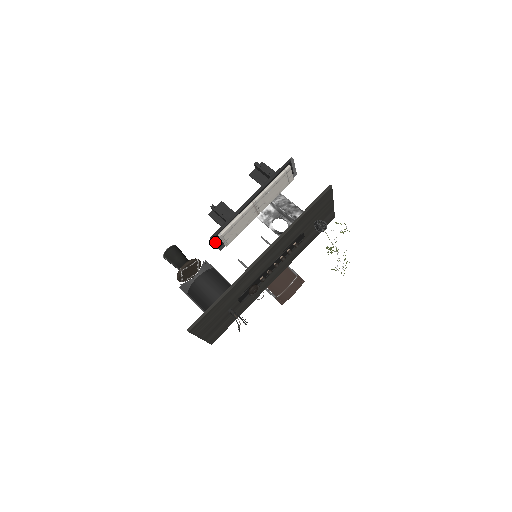
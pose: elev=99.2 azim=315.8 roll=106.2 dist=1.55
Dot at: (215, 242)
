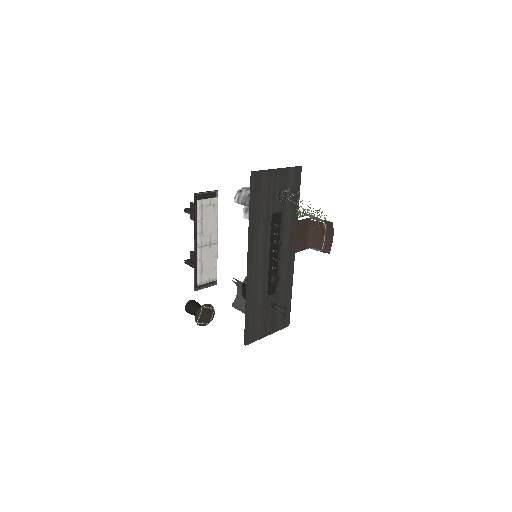
Dot at: (202, 288)
